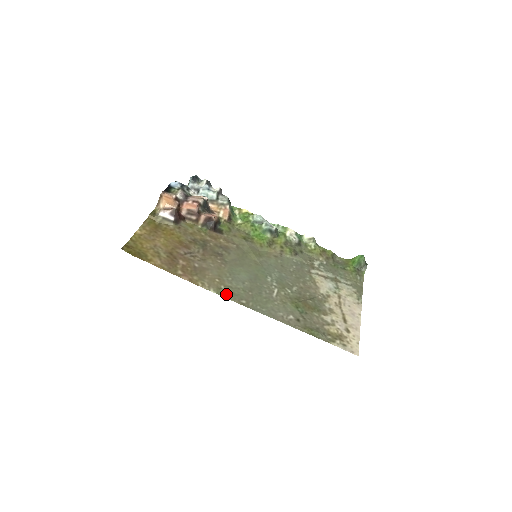
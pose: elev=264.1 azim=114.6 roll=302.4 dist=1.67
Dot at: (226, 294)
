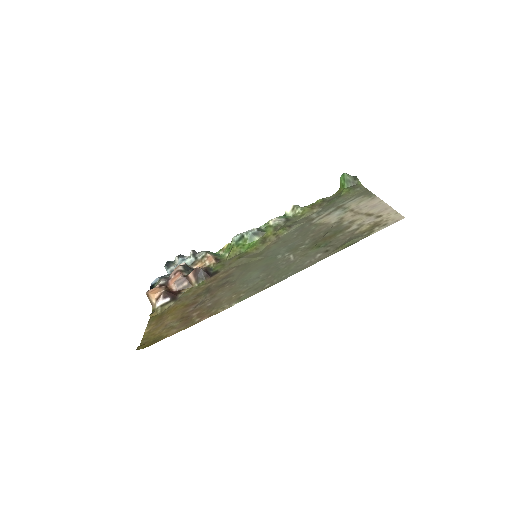
Dot at: (248, 295)
